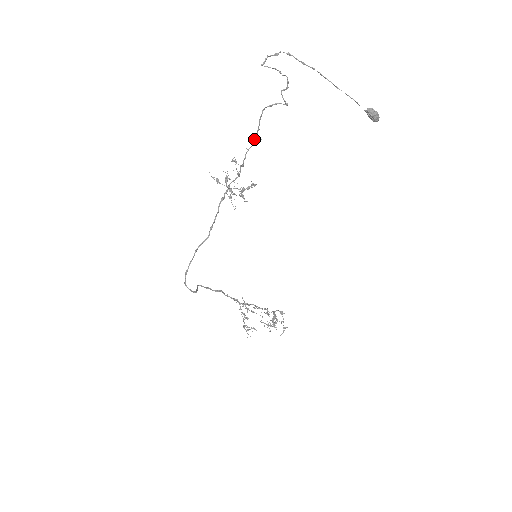
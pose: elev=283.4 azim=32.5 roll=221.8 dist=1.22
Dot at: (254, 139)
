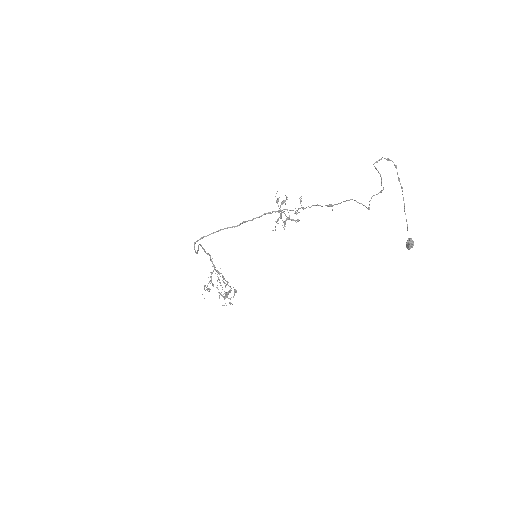
Dot at: occluded
